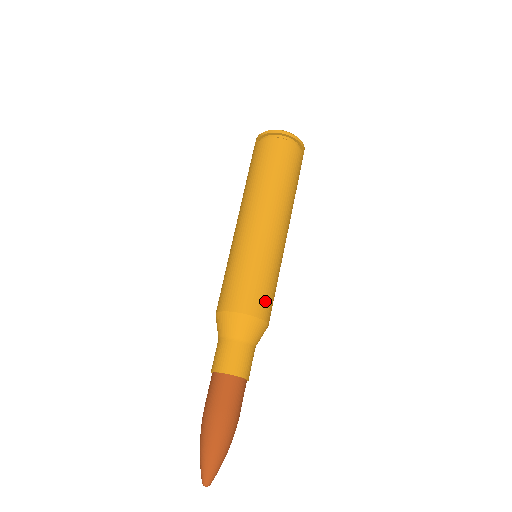
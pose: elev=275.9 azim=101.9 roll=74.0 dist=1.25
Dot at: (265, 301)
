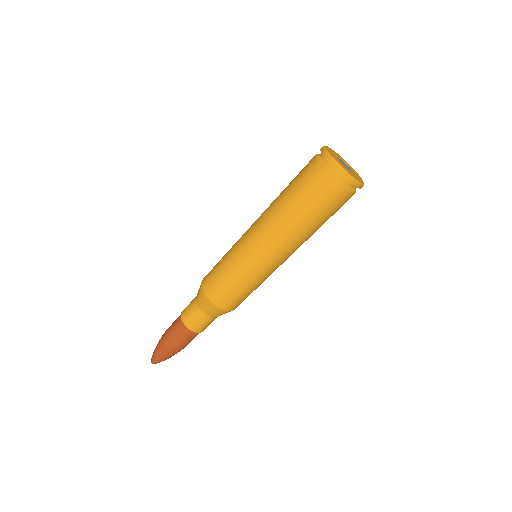
Dot at: (237, 302)
